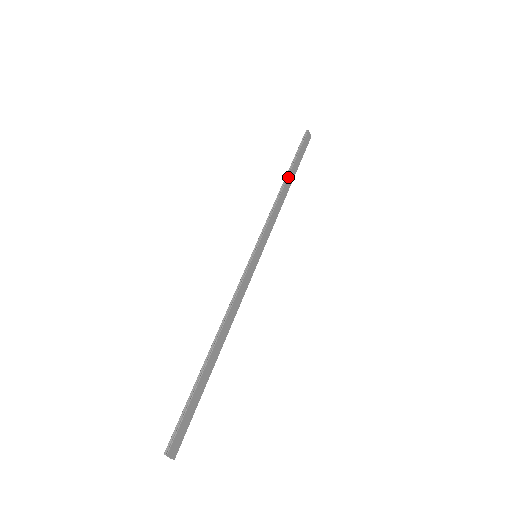
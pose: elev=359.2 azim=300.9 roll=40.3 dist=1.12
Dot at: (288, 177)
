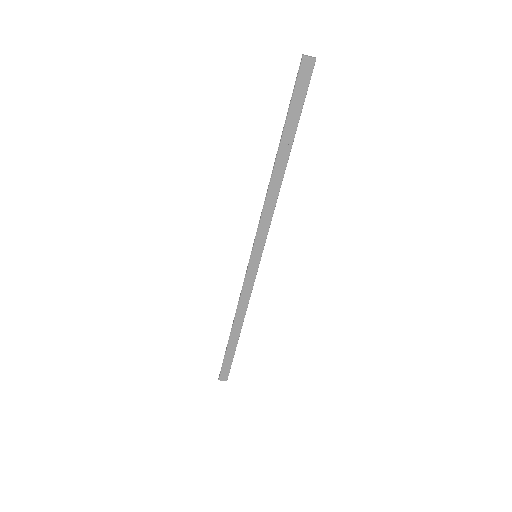
Dot at: (277, 156)
